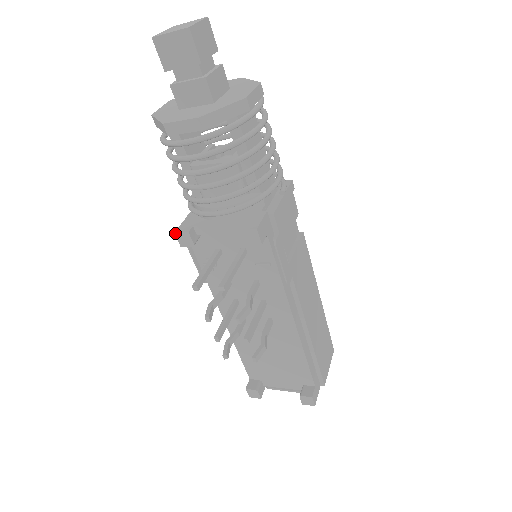
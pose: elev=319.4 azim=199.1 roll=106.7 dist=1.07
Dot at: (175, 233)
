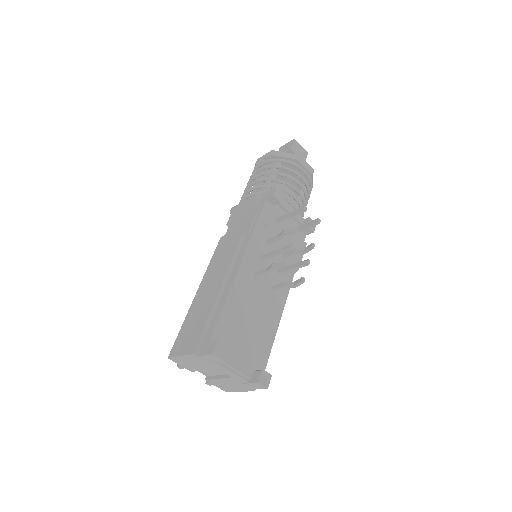
Dot at: (277, 187)
